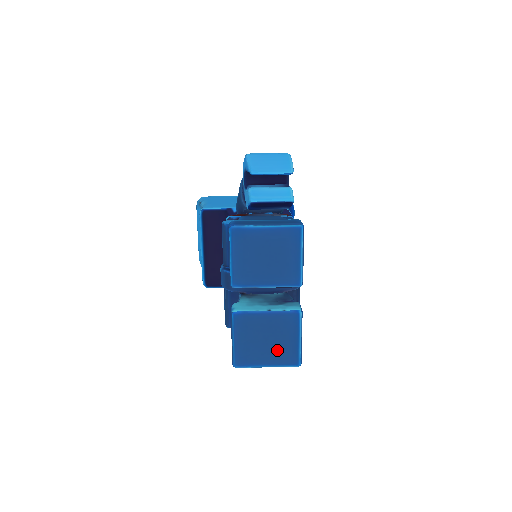
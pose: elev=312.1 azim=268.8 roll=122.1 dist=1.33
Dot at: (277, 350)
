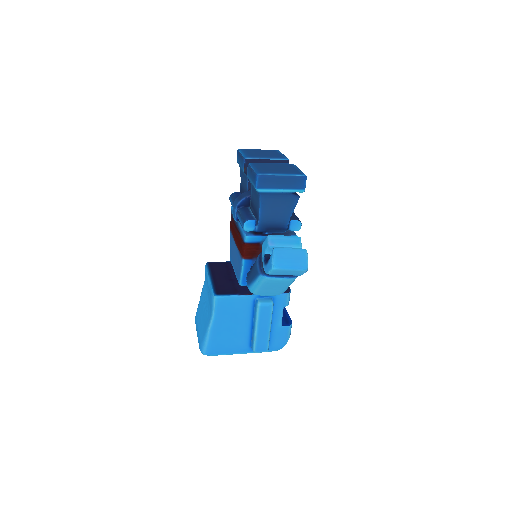
Dot at: (286, 170)
